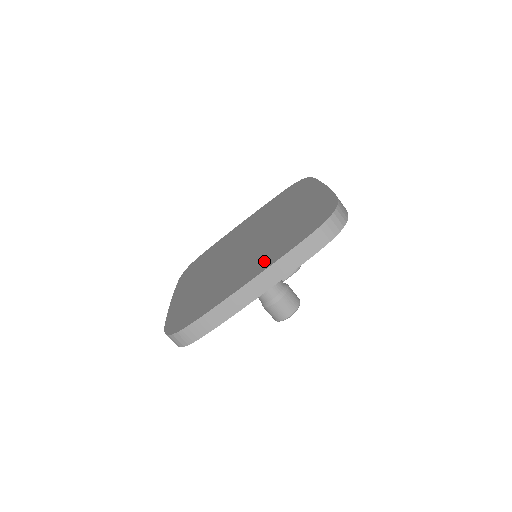
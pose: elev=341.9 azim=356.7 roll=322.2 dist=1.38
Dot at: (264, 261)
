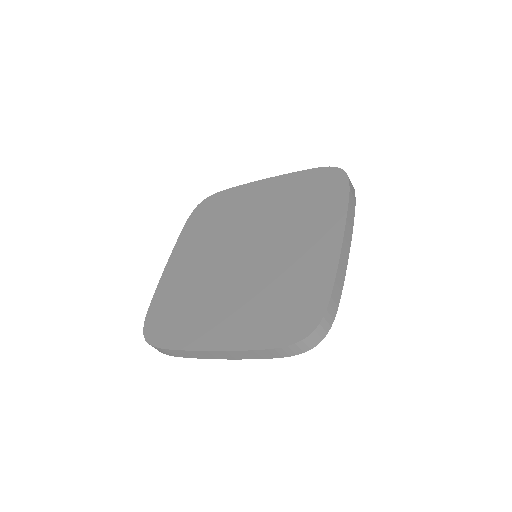
Dot at: (234, 330)
